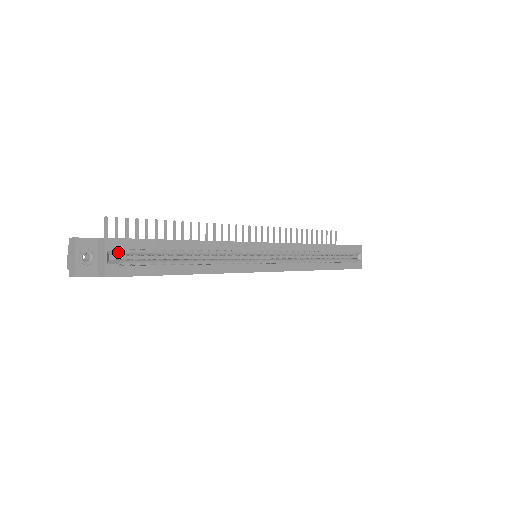
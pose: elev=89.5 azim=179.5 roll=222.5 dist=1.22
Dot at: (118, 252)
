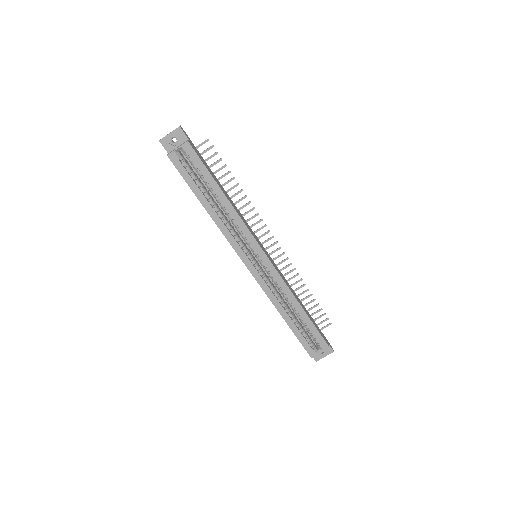
Dot at: (186, 154)
